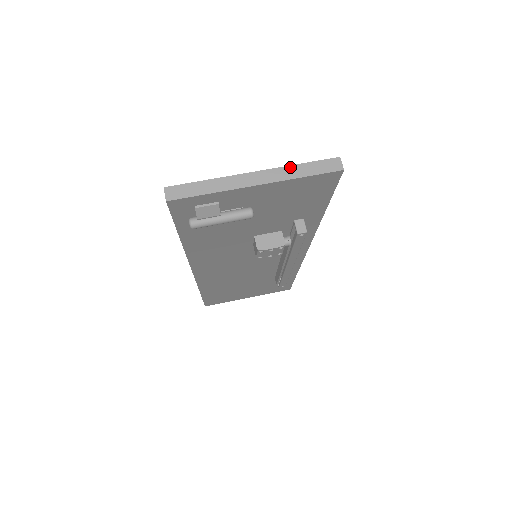
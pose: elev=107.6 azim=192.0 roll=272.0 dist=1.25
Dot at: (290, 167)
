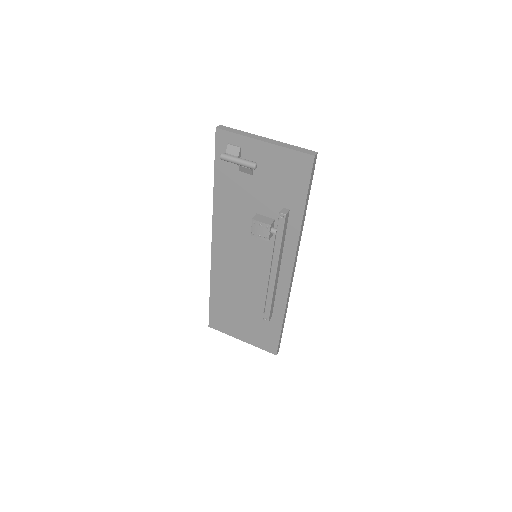
Dot at: (287, 144)
